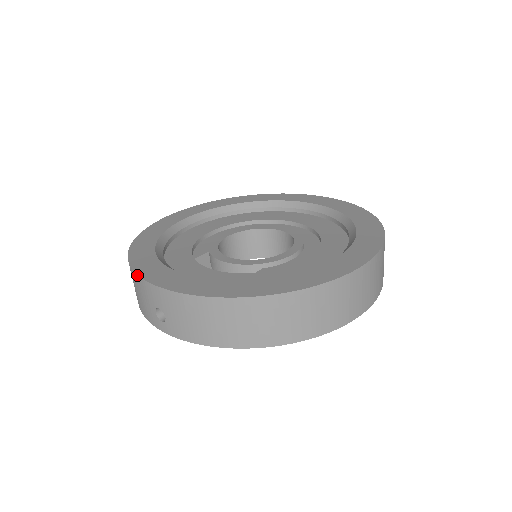
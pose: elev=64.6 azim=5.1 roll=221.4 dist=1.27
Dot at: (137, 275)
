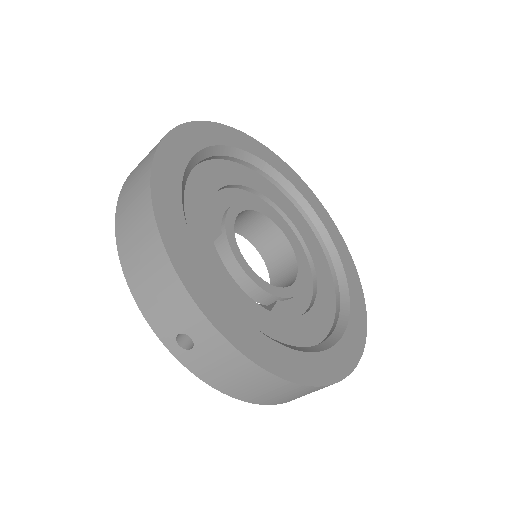
Dot at: (185, 289)
